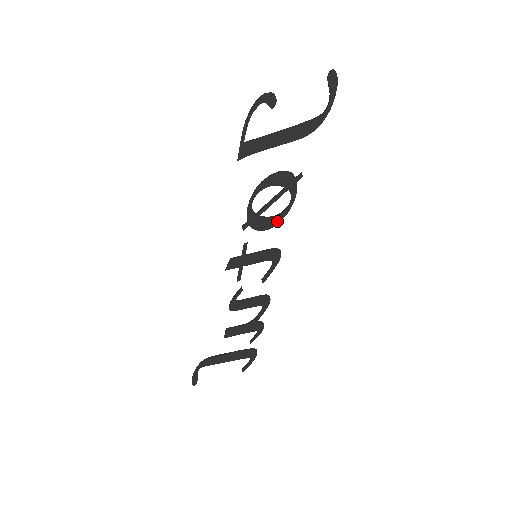
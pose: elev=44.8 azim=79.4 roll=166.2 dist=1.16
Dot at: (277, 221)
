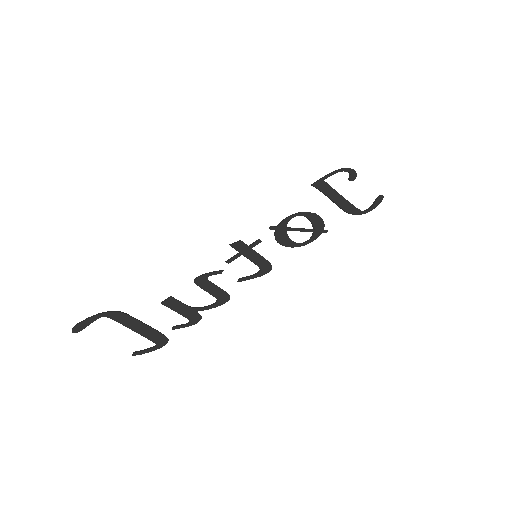
Dot at: (291, 245)
